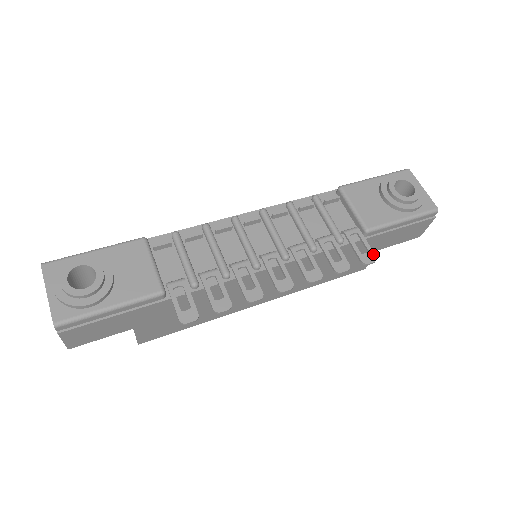
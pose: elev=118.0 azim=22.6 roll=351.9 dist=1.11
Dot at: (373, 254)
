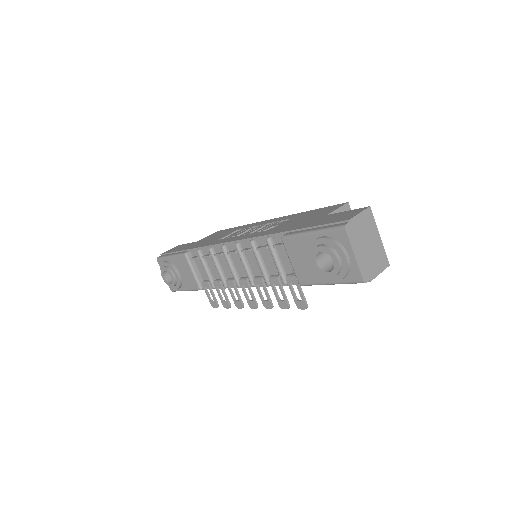
Dot at: (304, 303)
